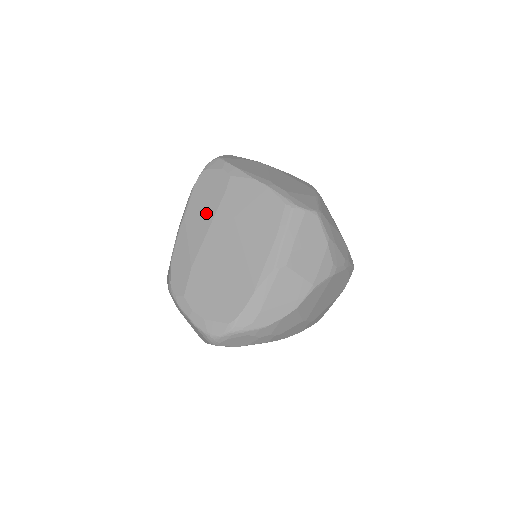
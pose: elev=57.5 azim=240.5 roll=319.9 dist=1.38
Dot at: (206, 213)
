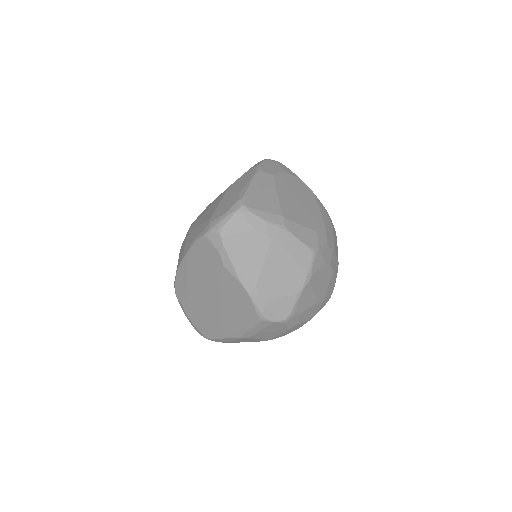
Dot at: (201, 272)
